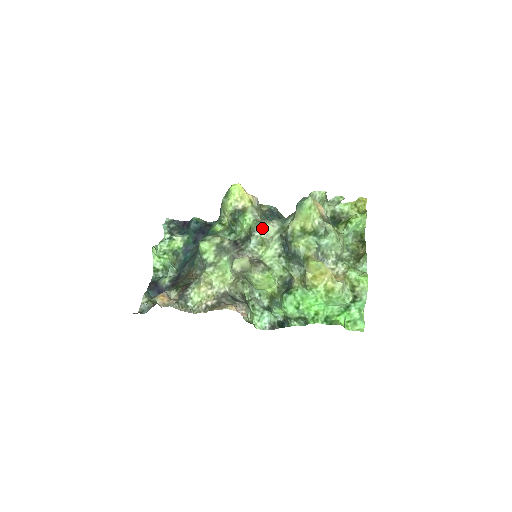
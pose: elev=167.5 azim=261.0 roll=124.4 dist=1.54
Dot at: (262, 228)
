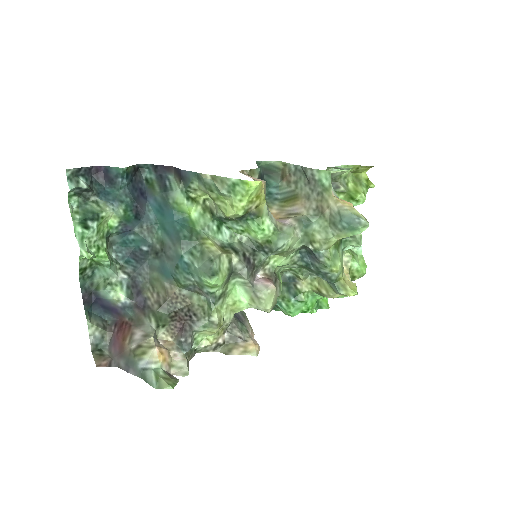
Dot at: (287, 242)
